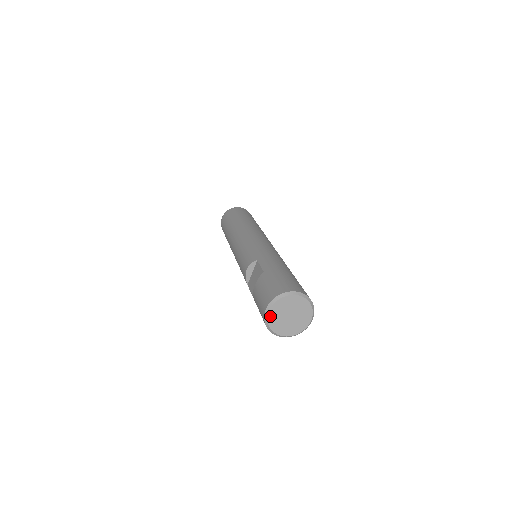
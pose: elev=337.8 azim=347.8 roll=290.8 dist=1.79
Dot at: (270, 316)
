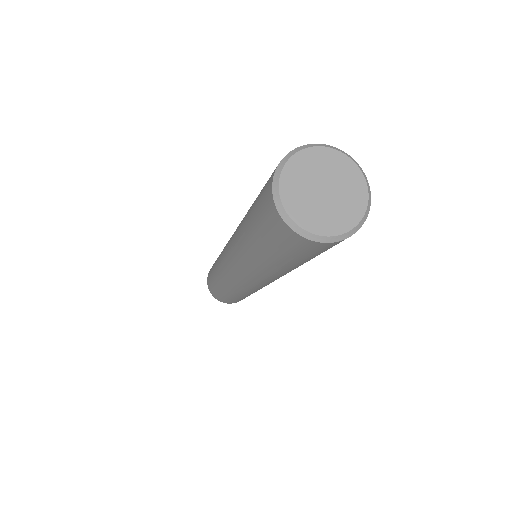
Dot at: (307, 153)
